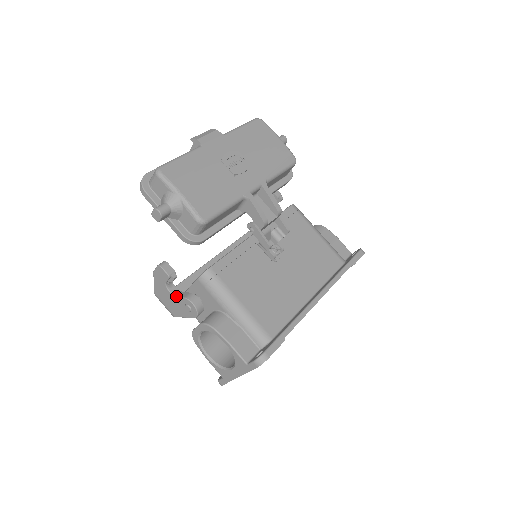
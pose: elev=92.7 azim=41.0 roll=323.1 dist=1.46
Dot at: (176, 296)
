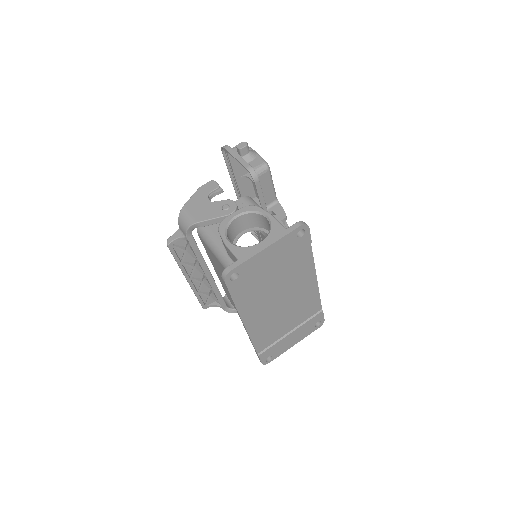
Dot at: (216, 201)
